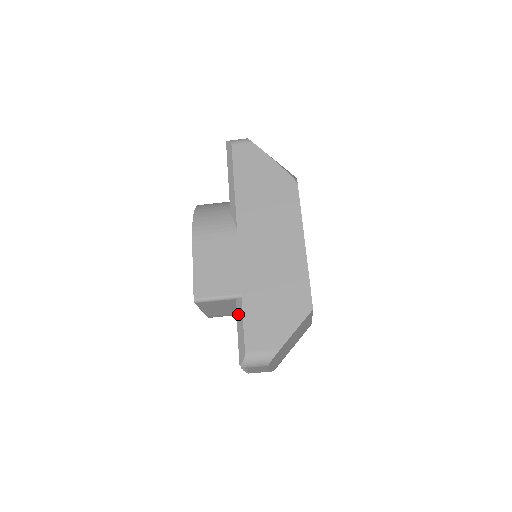
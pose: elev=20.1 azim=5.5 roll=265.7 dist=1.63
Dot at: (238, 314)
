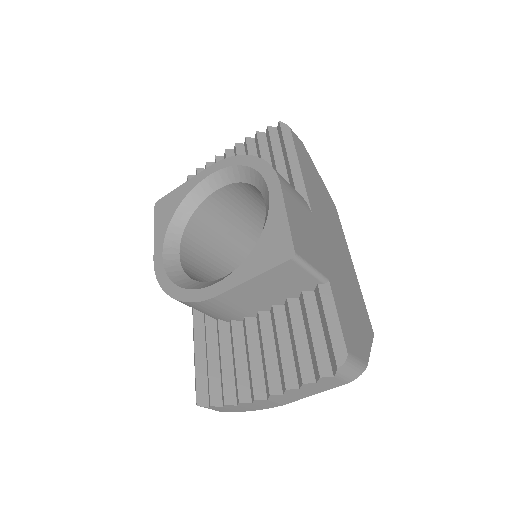
Dot at: (326, 301)
